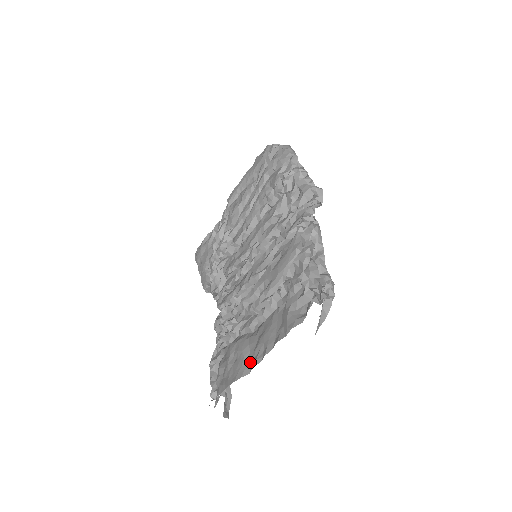
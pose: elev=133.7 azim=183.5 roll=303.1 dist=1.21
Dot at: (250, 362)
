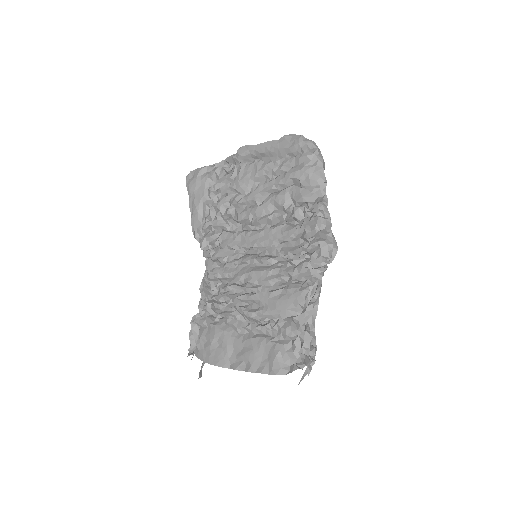
Dot at: (232, 361)
